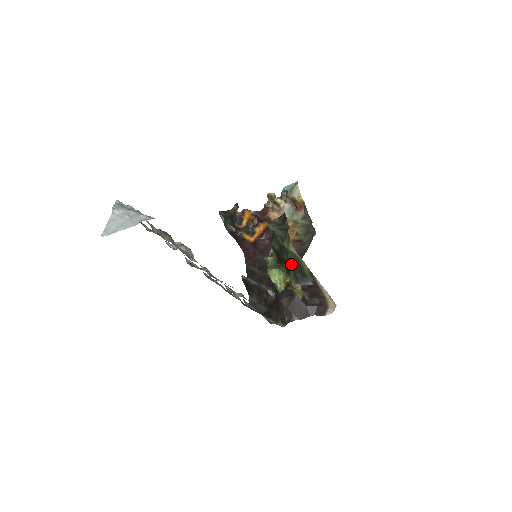
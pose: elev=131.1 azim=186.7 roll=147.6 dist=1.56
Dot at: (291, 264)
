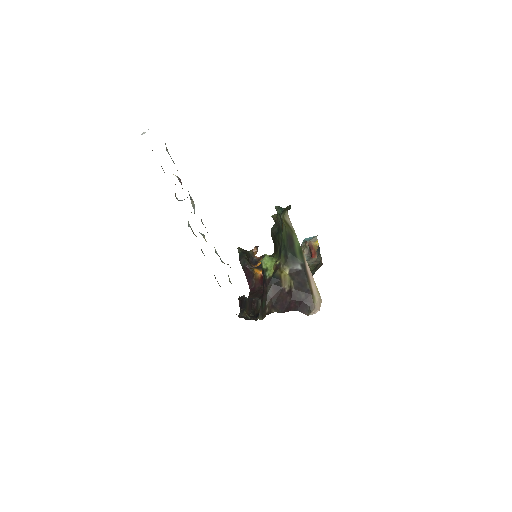
Dot at: (284, 241)
